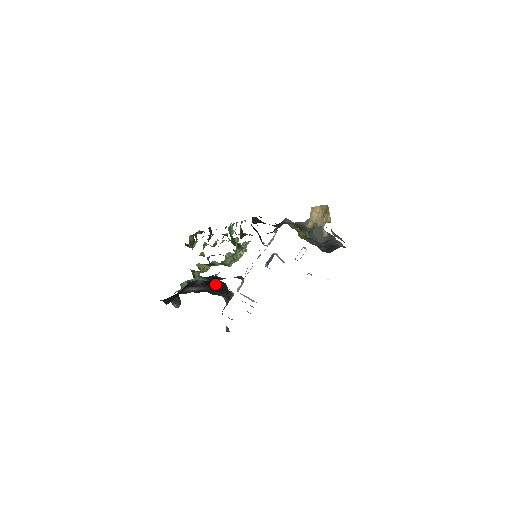
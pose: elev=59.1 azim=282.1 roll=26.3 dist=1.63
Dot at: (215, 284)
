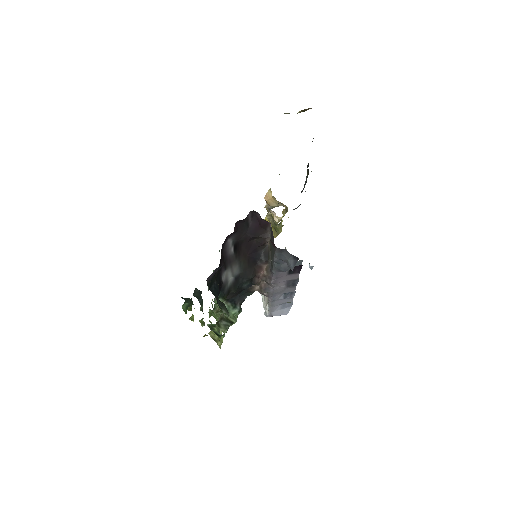
Dot at: (245, 241)
